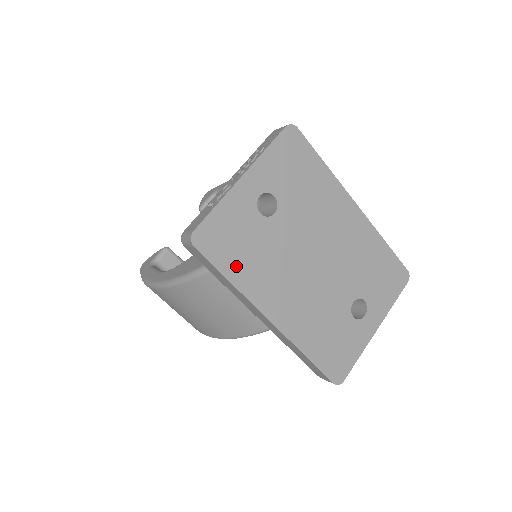
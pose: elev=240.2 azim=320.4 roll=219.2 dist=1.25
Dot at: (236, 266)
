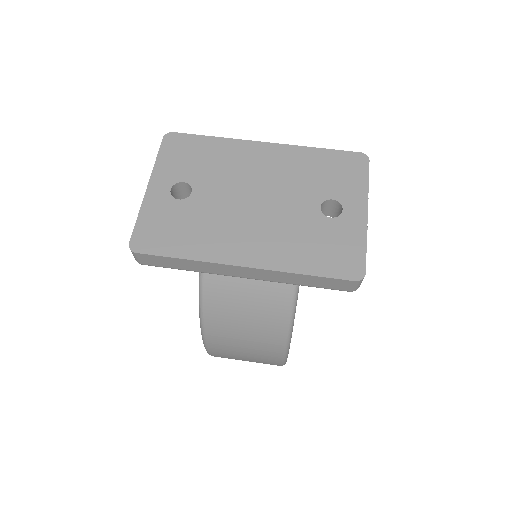
Dot at: (181, 245)
